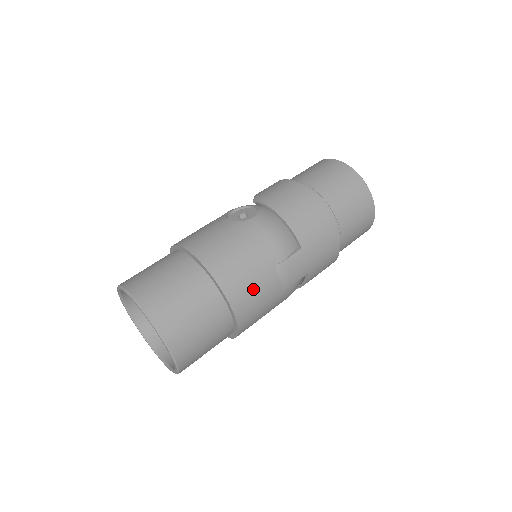
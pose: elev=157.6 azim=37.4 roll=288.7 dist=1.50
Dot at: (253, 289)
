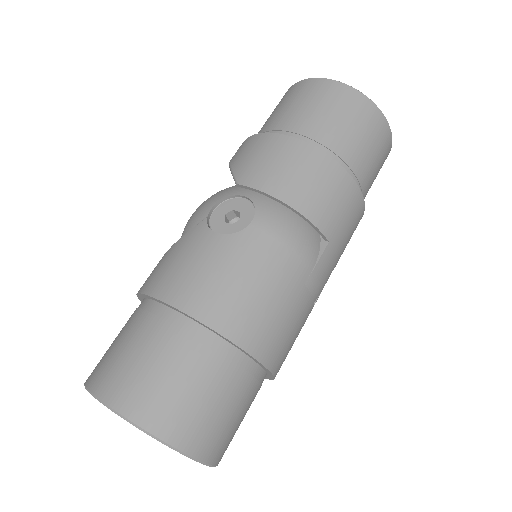
Dot at: (286, 329)
